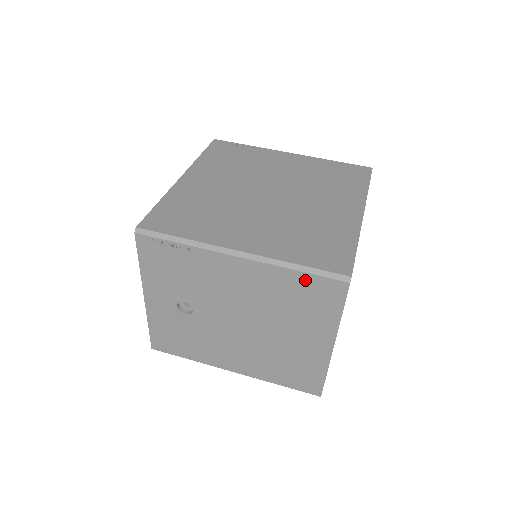
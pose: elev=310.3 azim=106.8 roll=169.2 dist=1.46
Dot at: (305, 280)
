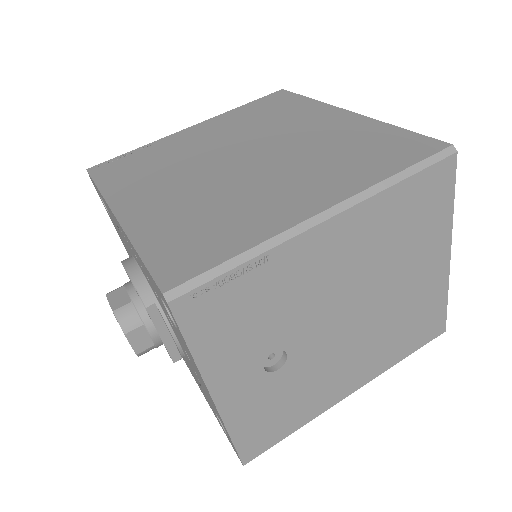
Dot at: (412, 188)
